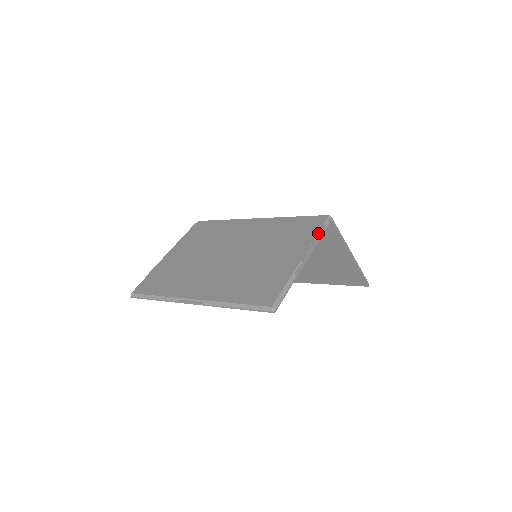
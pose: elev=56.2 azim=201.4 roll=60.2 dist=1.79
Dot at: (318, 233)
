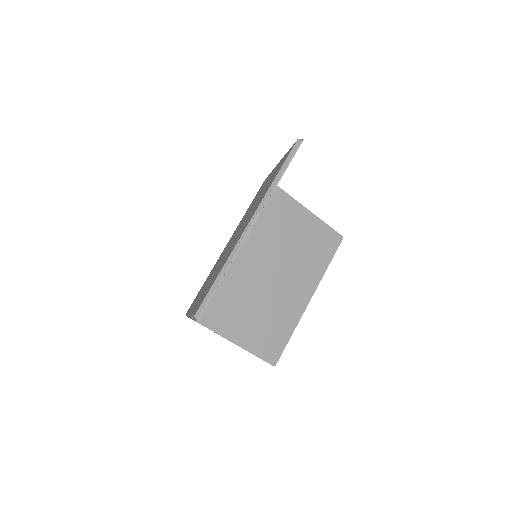
Dot at: occluded
